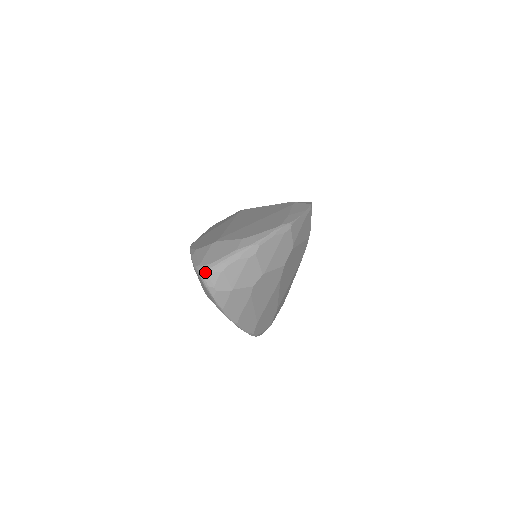
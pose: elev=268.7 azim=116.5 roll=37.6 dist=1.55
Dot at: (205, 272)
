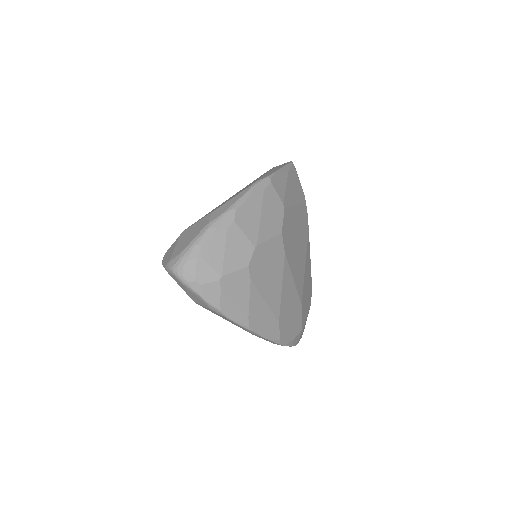
Dot at: (177, 265)
